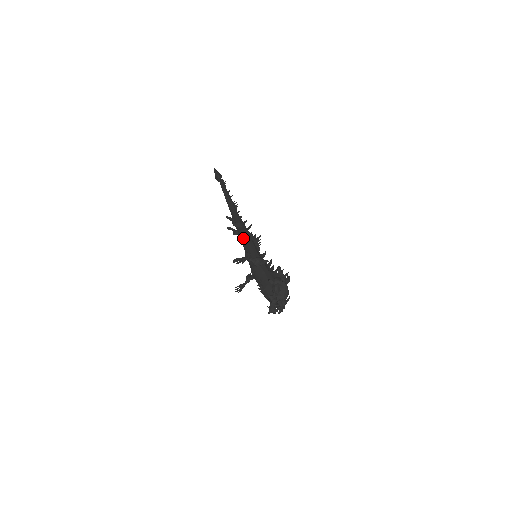
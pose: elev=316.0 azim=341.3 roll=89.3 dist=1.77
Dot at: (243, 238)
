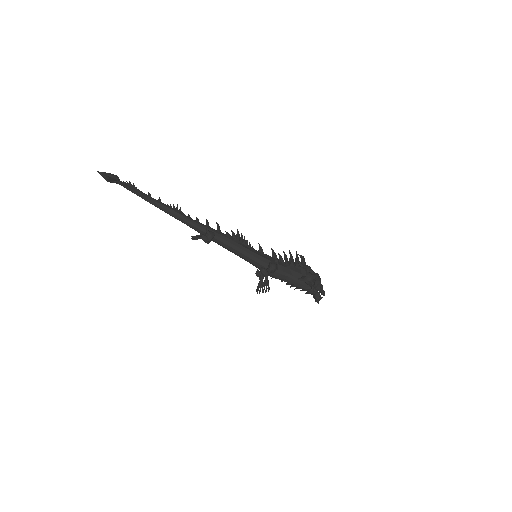
Dot at: (230, 248)
